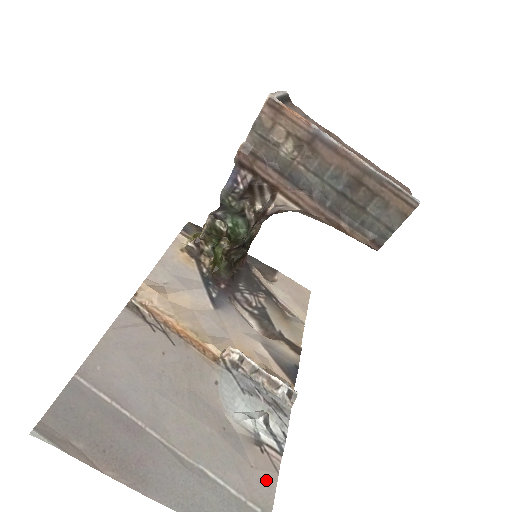
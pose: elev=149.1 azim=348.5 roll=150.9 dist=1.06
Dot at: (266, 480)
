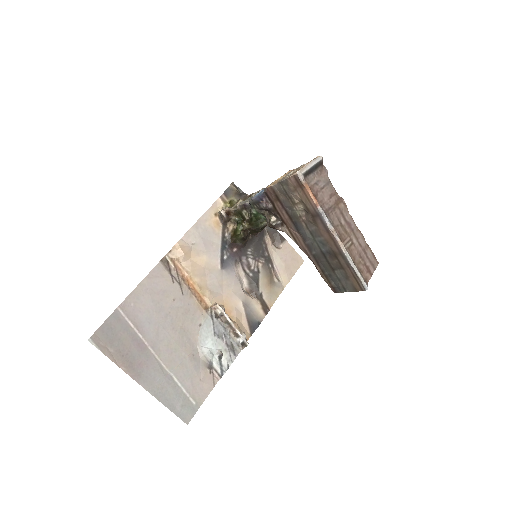
Dot at: (205, 389)
